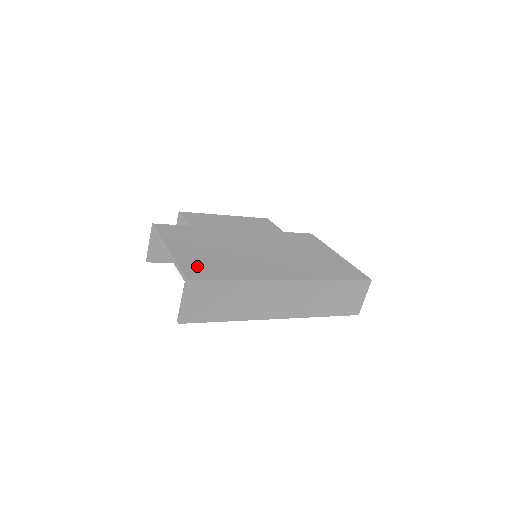
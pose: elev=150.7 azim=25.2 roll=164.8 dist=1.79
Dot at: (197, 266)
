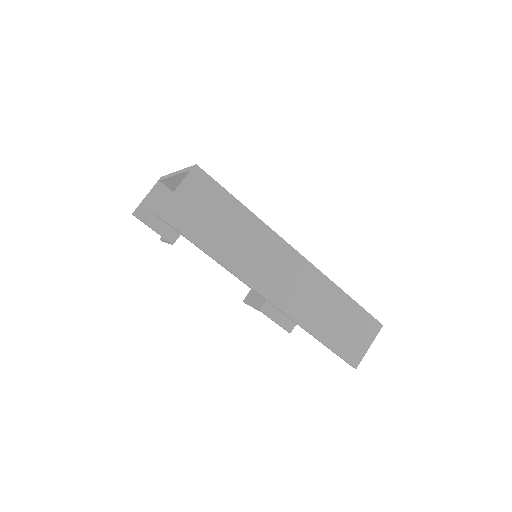
Dot at: occluded
